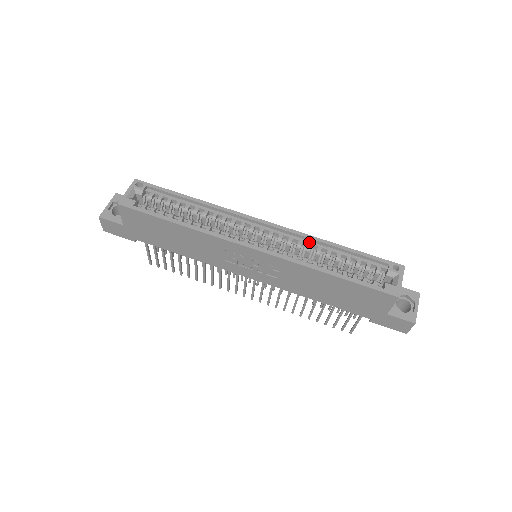
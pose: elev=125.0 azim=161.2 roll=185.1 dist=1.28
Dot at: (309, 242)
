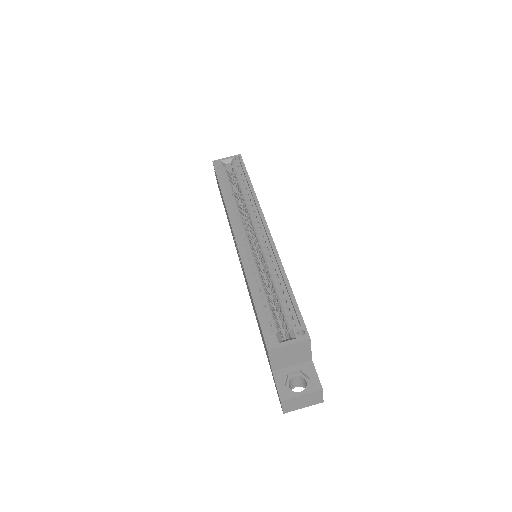
Dot at: (275, 263)
